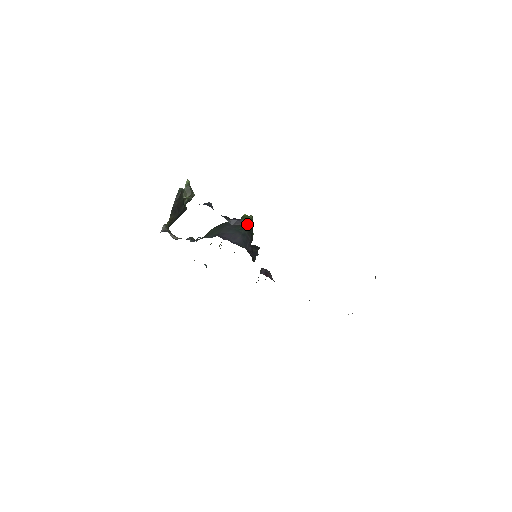
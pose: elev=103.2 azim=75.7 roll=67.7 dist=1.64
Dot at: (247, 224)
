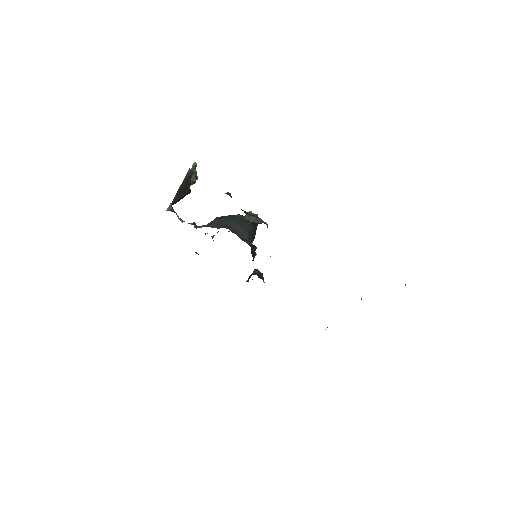
Dot at: (266, 224)
